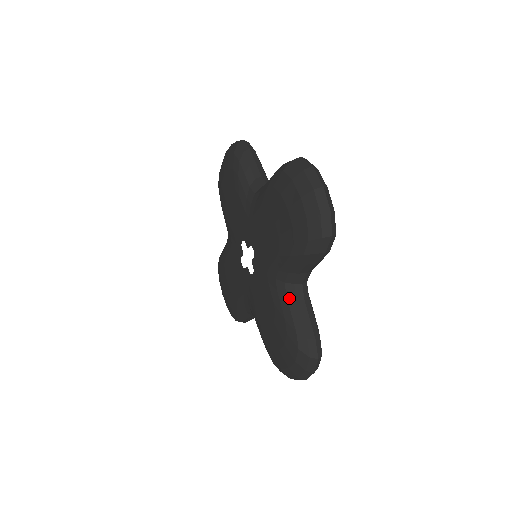
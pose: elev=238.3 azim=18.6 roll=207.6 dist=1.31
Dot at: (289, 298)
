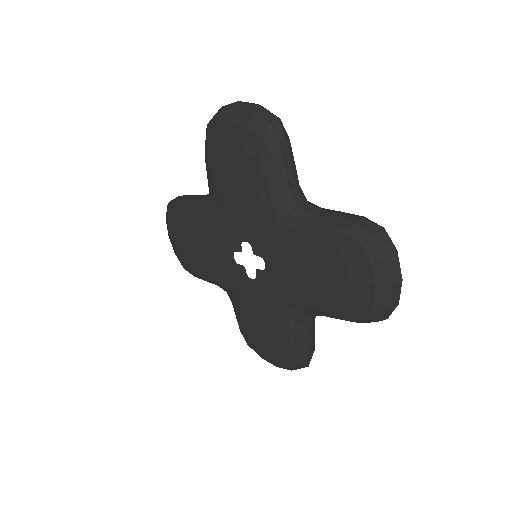
Dot at: (301, 326)
